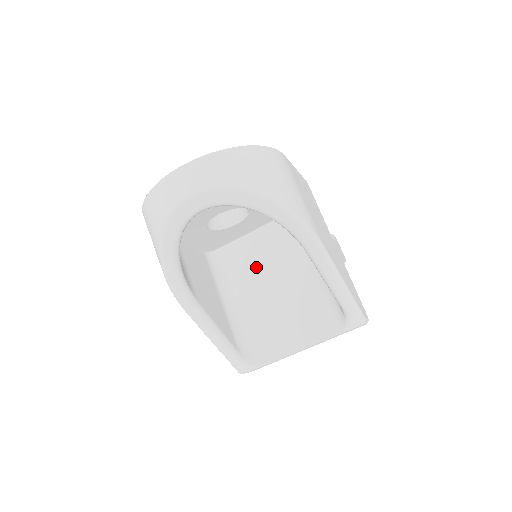
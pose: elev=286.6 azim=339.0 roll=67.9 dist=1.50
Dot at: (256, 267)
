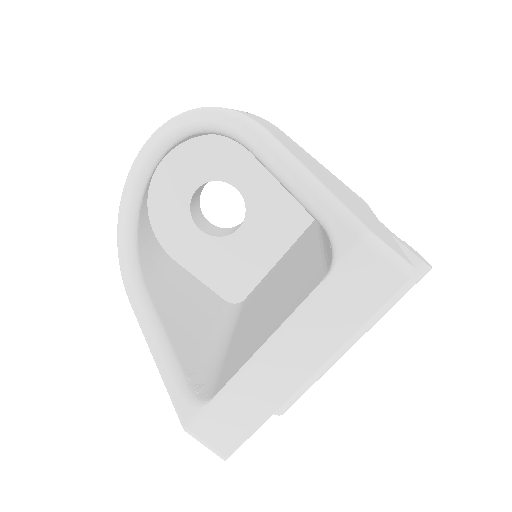
Dot at: (267, 286)
